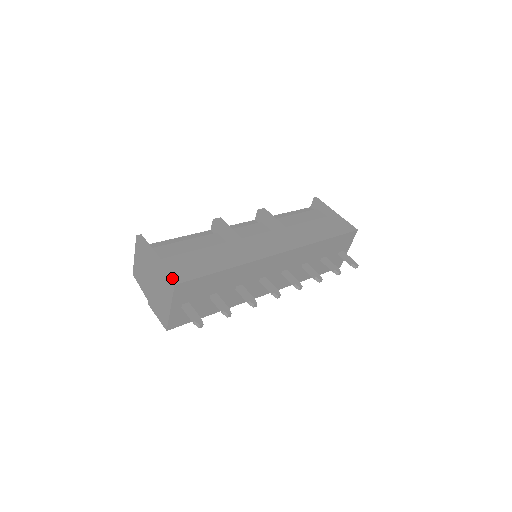
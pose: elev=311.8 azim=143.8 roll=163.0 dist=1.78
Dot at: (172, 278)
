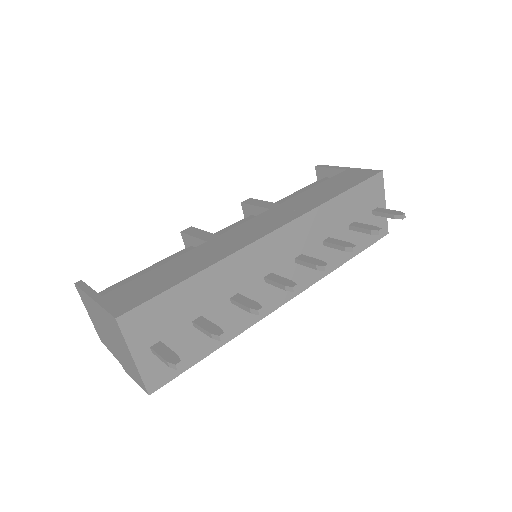
Dot at: (113, 312)
